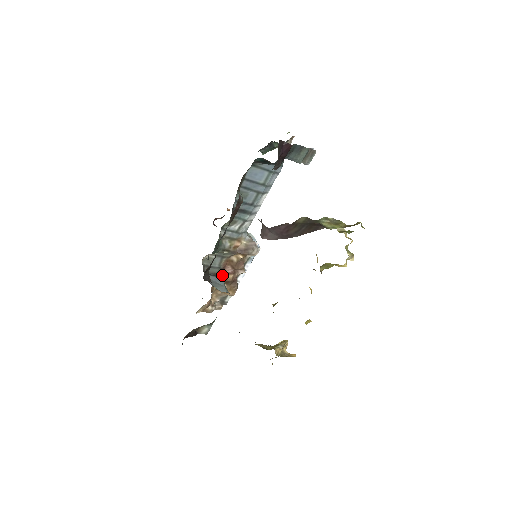
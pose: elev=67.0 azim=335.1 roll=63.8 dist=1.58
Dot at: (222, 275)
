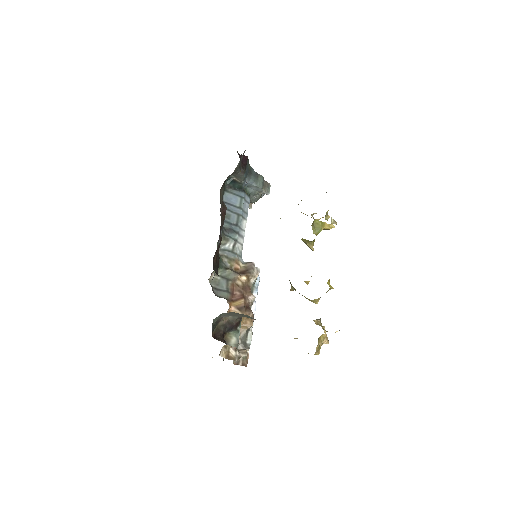
Dot at: (233, 303)
